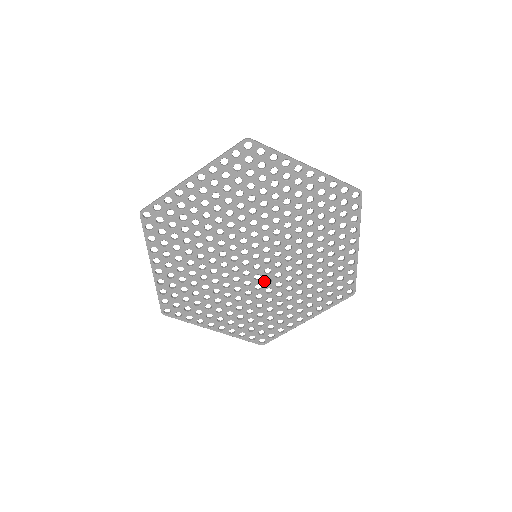
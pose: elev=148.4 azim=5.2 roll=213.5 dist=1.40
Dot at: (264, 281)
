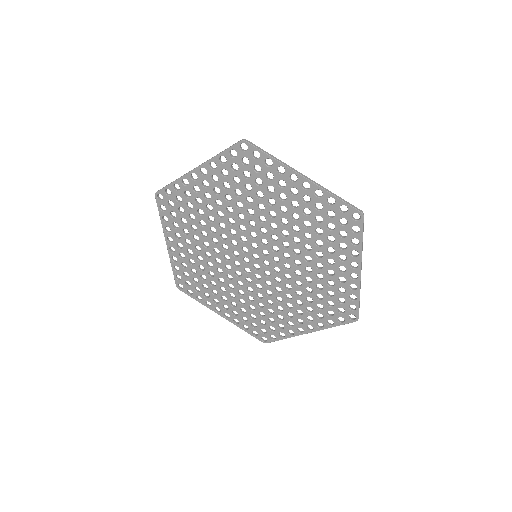
Dot at: (264, 282)
